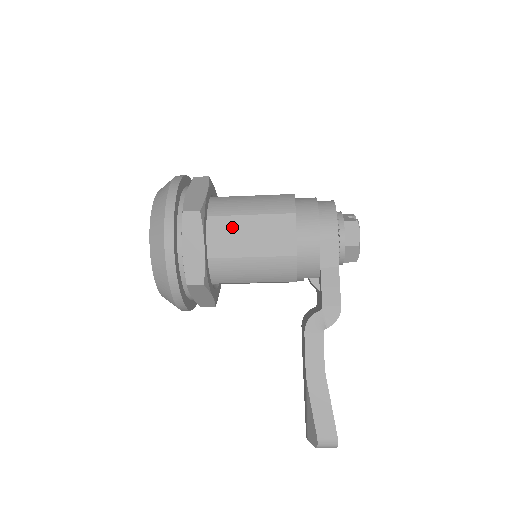
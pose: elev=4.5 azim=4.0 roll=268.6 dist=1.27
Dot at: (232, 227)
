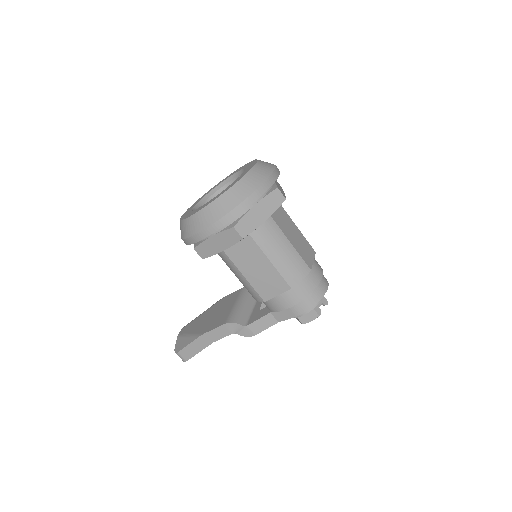
Dot at: (253, 253)
